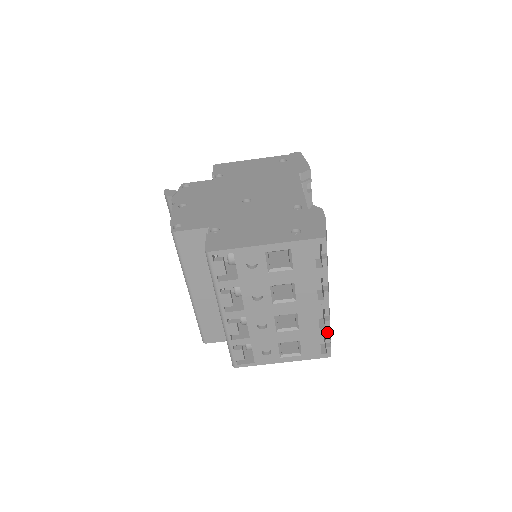
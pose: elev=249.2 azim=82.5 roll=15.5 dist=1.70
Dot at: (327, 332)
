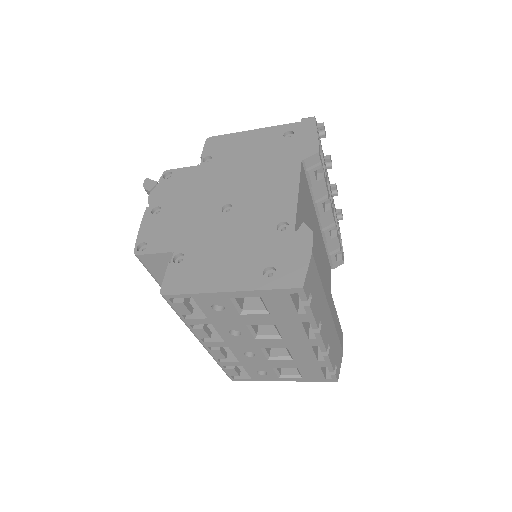
Dot at: (328, 364)
